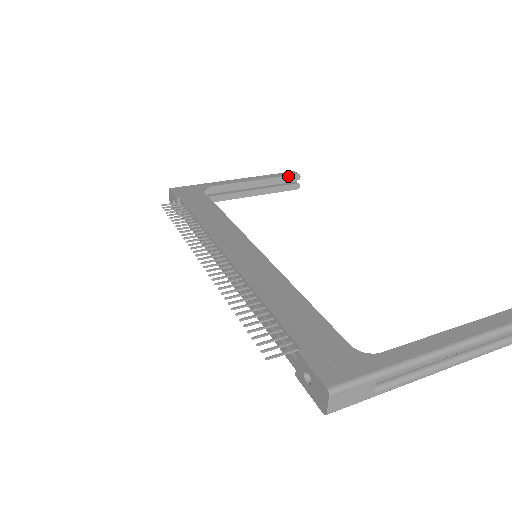
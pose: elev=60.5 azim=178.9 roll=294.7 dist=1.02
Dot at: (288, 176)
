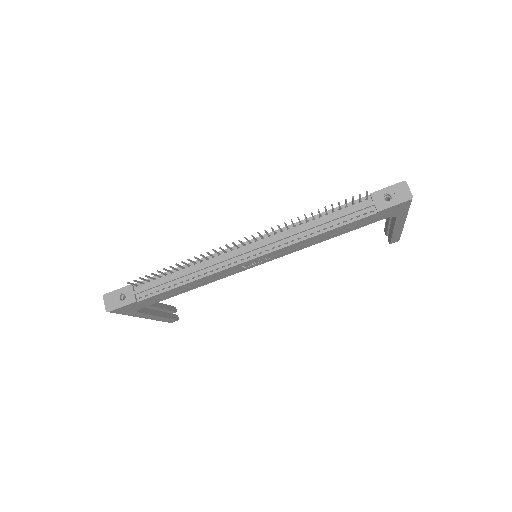
Dot at: (171, 306)
